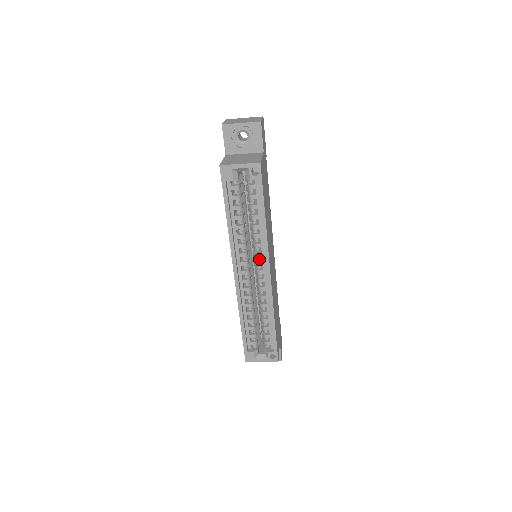
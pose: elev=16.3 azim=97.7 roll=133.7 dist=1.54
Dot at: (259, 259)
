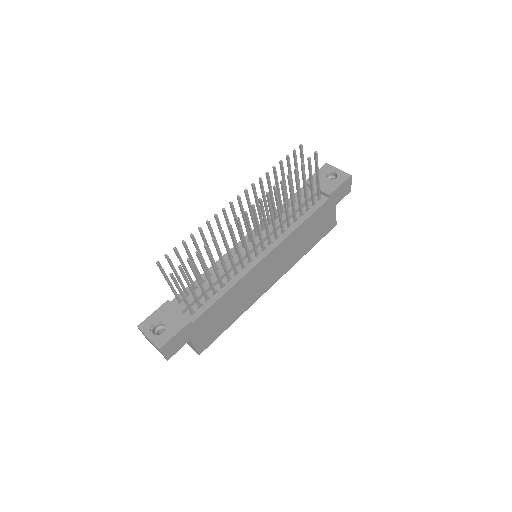
Dot at: occluded
